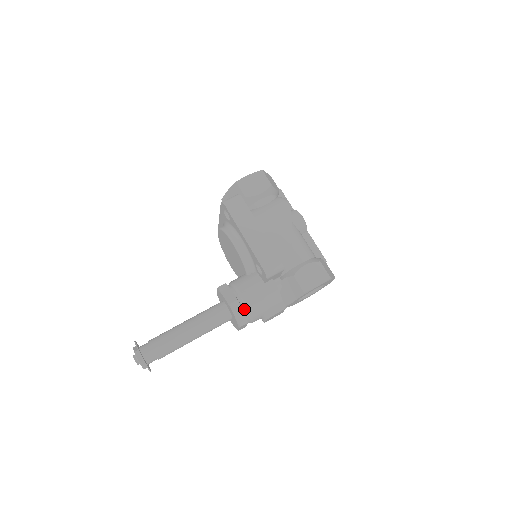
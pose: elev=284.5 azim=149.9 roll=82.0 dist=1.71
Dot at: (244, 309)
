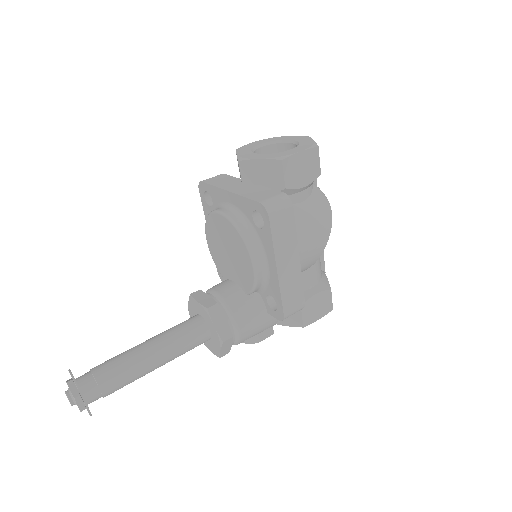
Dot at: (233, 341)
